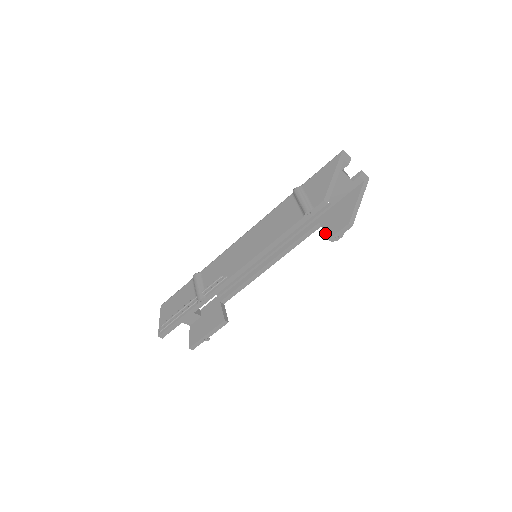
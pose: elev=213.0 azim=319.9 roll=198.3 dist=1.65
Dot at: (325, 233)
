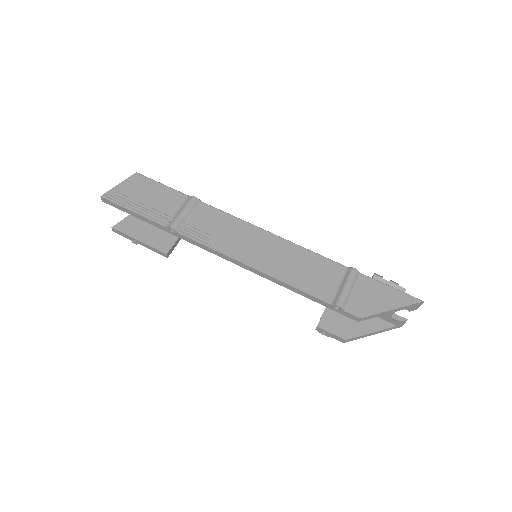
Dot at: (322, 317)
